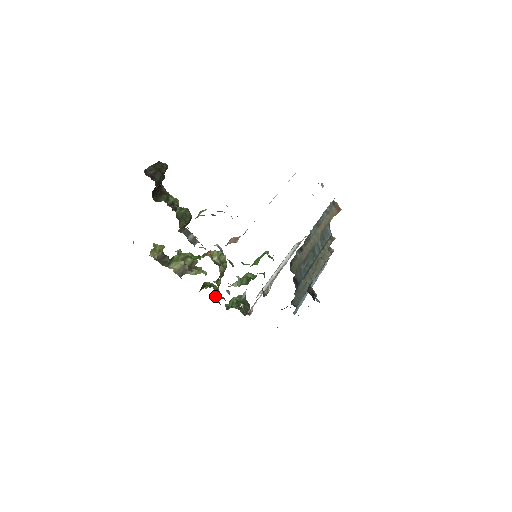
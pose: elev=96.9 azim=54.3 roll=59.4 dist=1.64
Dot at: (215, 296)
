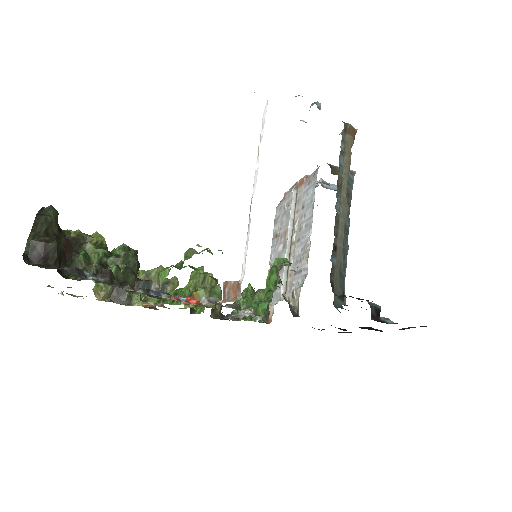
Dot at: occluded
